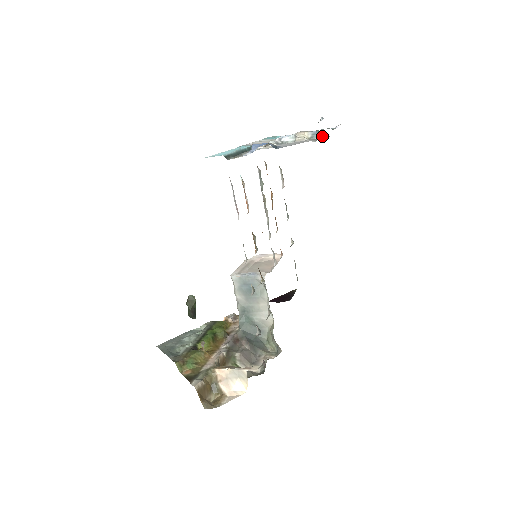
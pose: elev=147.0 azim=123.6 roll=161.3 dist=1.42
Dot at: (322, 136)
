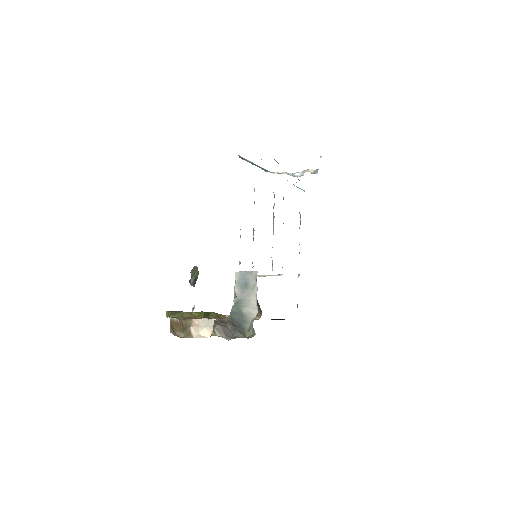
Dot at: occluded
